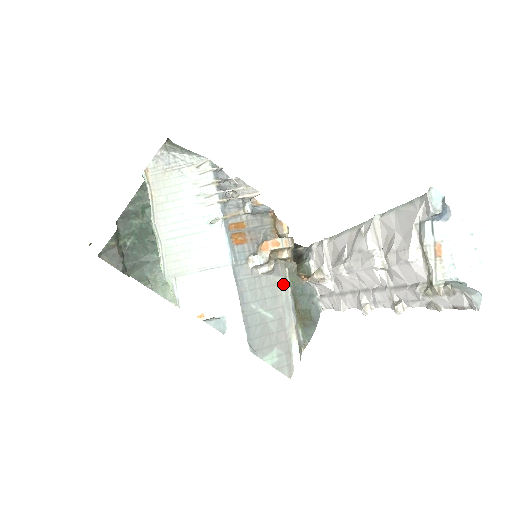
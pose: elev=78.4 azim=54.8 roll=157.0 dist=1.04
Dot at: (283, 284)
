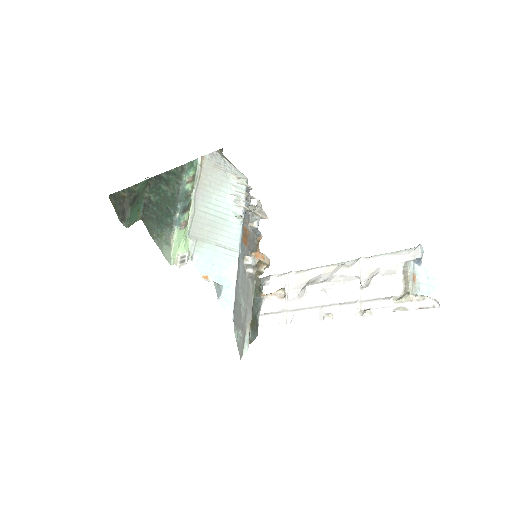
Dot at: (252, 290)
